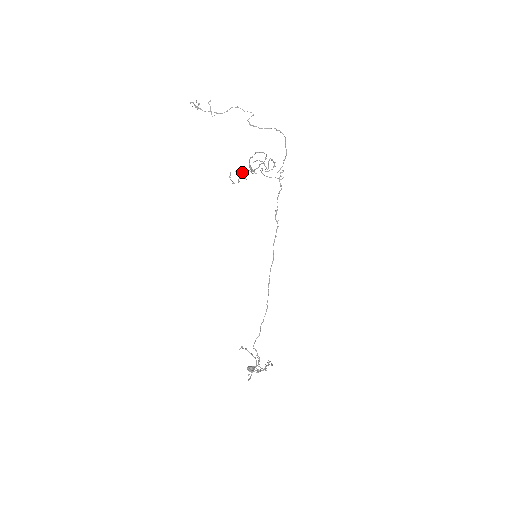
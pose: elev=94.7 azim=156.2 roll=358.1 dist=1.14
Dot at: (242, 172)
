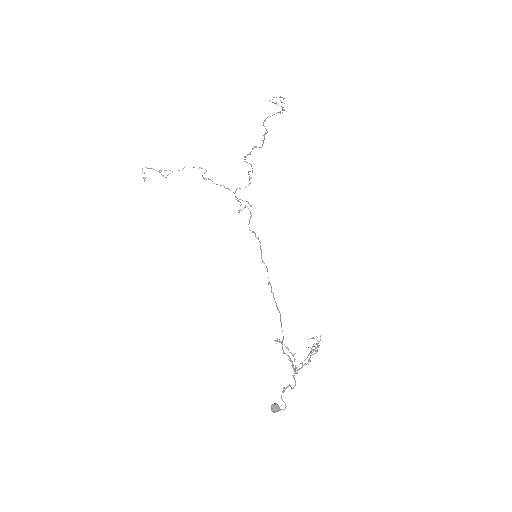
Dot at: (276, 104)
